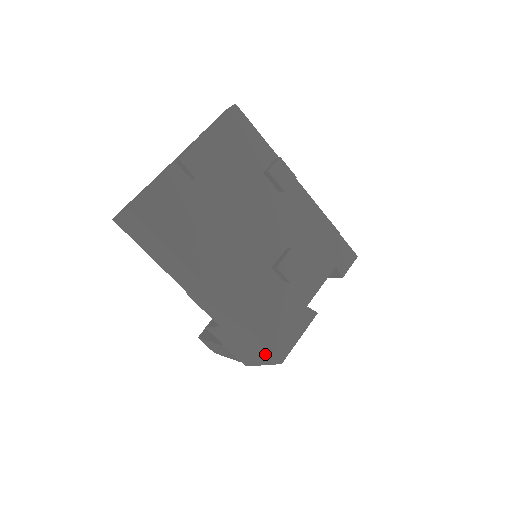
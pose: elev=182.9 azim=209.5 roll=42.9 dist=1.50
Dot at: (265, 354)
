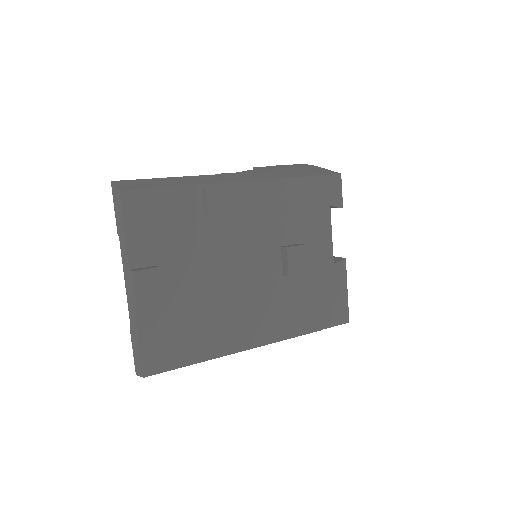
Dot at: occluded
